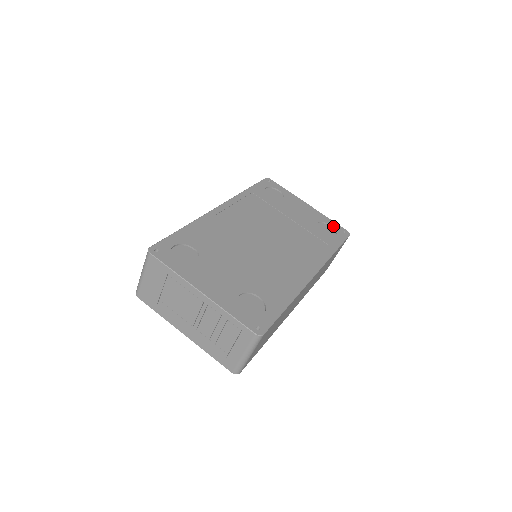
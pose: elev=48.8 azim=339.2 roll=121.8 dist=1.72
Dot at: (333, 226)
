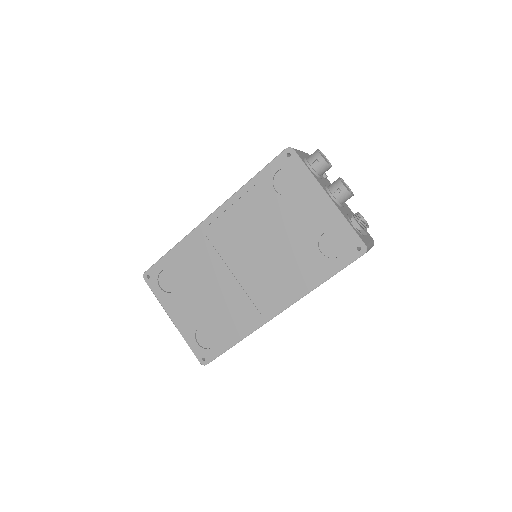
Dot at: (346, 238)
